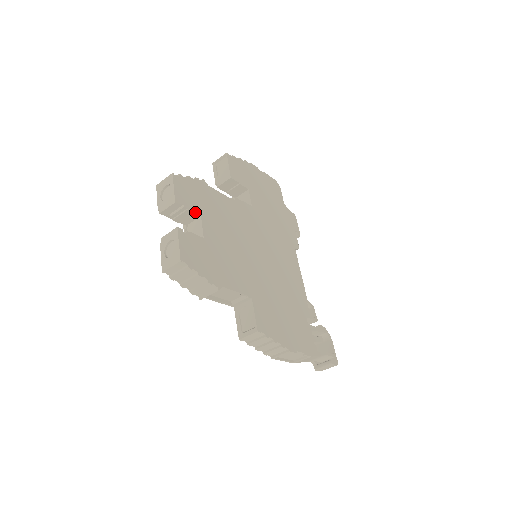
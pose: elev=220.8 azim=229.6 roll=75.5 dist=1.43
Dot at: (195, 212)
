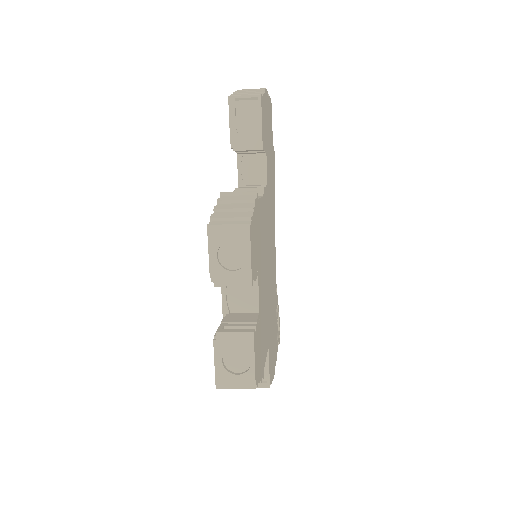
Dot at: (256, 275)
